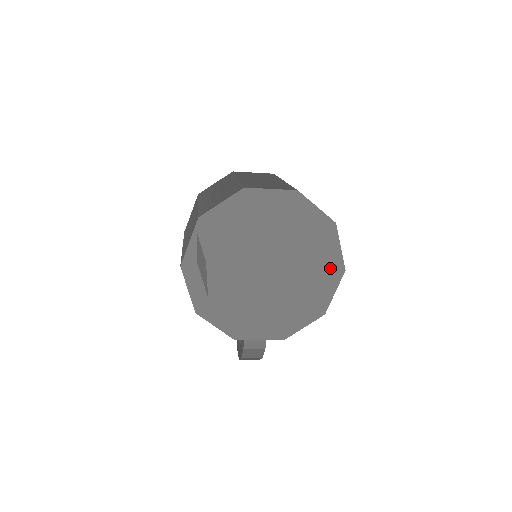
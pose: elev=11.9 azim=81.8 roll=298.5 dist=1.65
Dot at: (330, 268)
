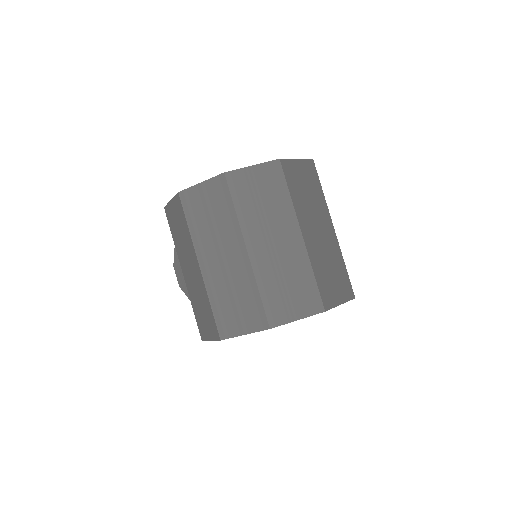
Dot at: occluded
